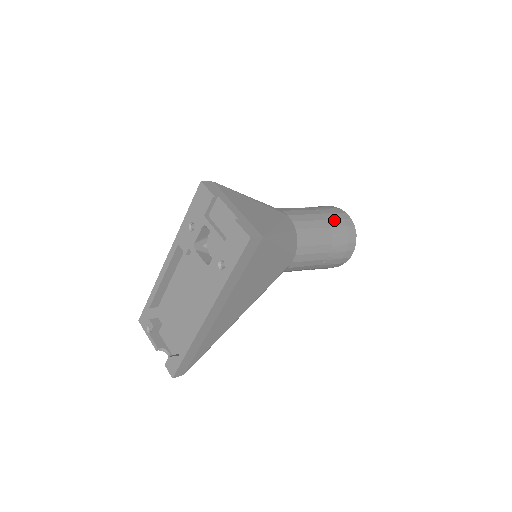
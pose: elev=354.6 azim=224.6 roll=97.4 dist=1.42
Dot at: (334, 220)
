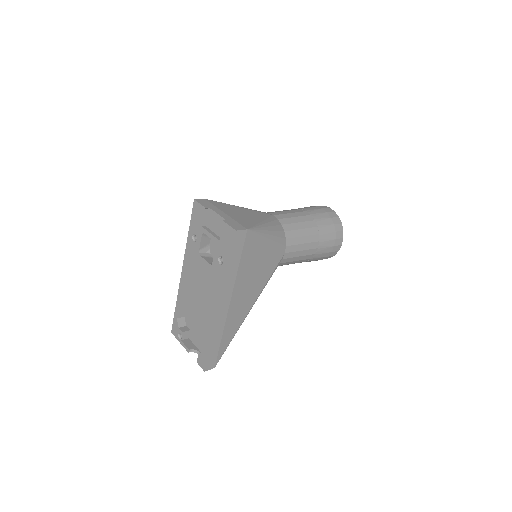
Dot at: (318, 214)
